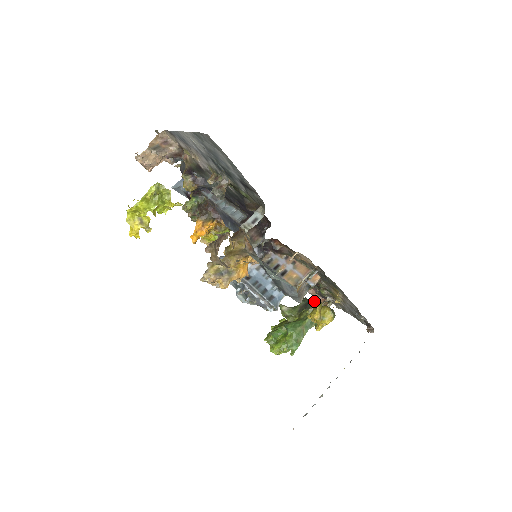
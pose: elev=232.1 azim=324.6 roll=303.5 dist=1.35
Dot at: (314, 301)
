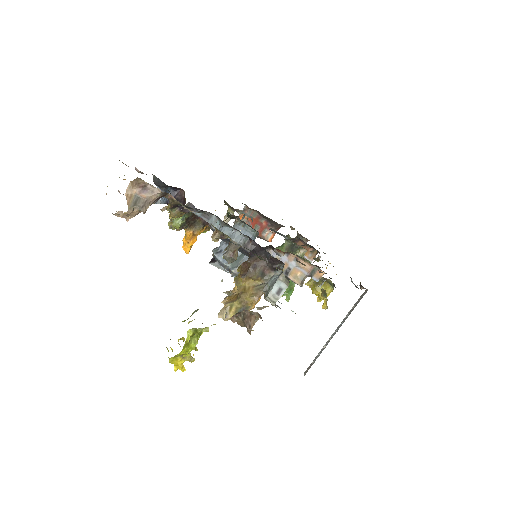
Dot at: occluded
